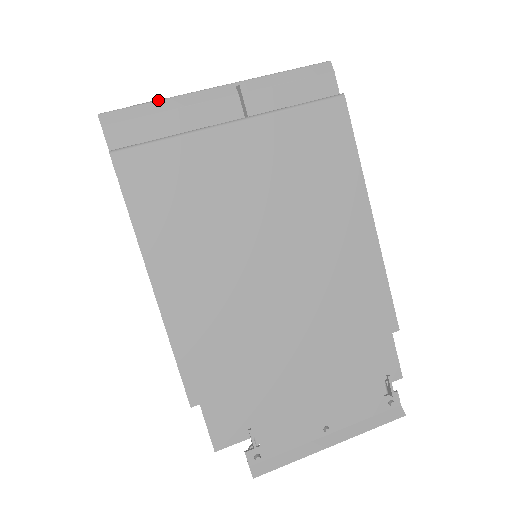
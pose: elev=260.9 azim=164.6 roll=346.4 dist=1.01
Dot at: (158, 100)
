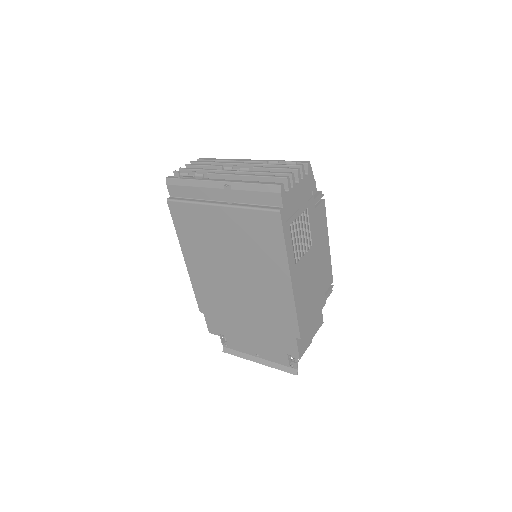
Dot at: (190, 179)
